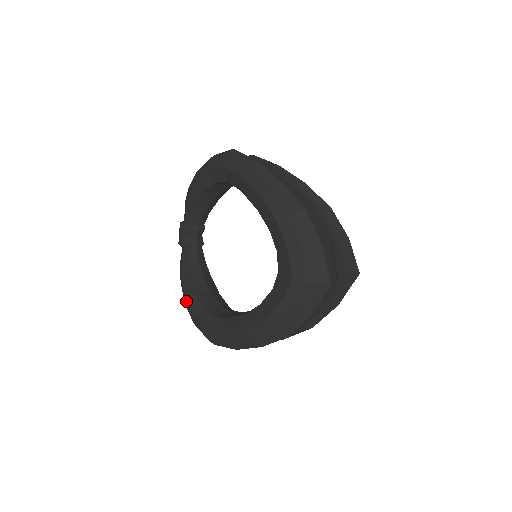
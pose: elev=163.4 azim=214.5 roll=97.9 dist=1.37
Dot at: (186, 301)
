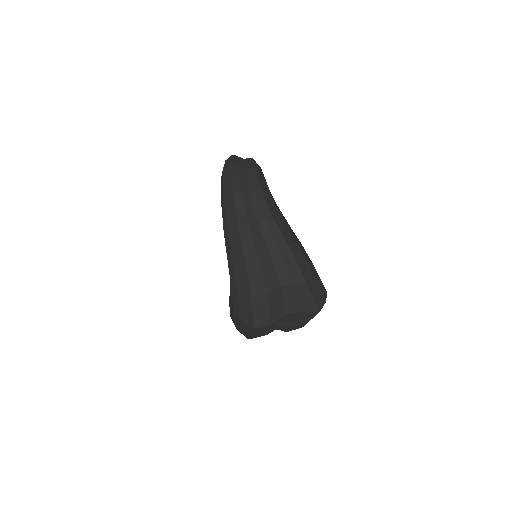
Dot at: occluded
